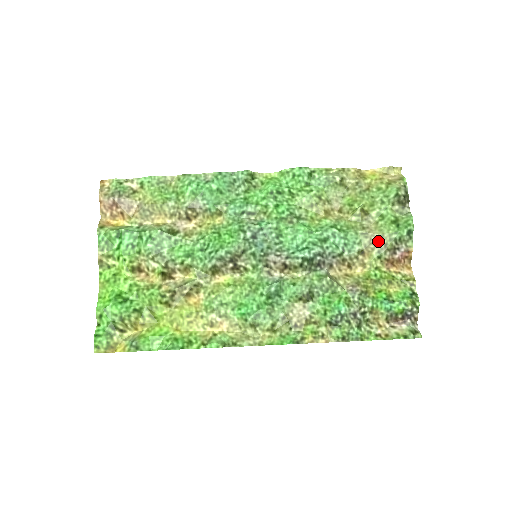
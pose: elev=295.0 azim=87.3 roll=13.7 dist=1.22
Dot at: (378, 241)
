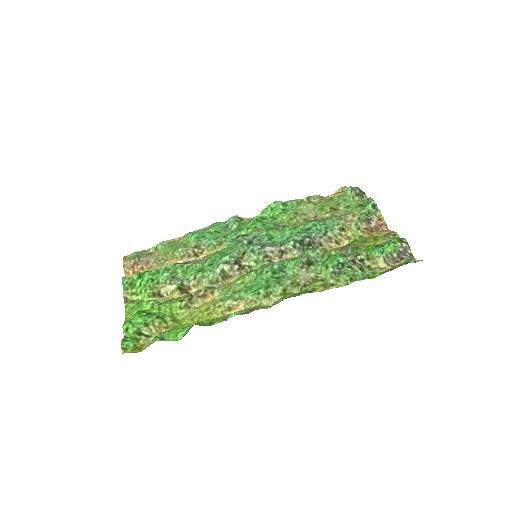
Dot at: (352, 218)
